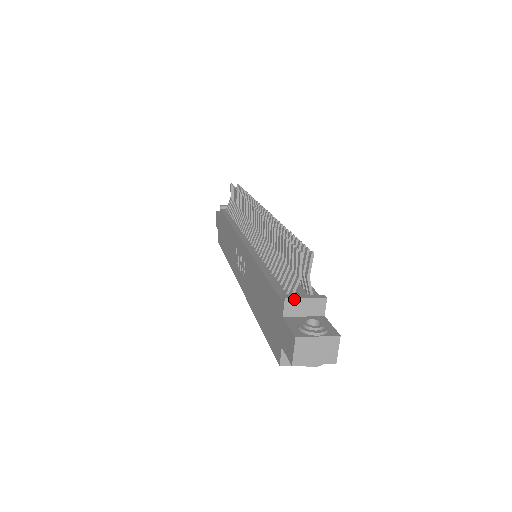
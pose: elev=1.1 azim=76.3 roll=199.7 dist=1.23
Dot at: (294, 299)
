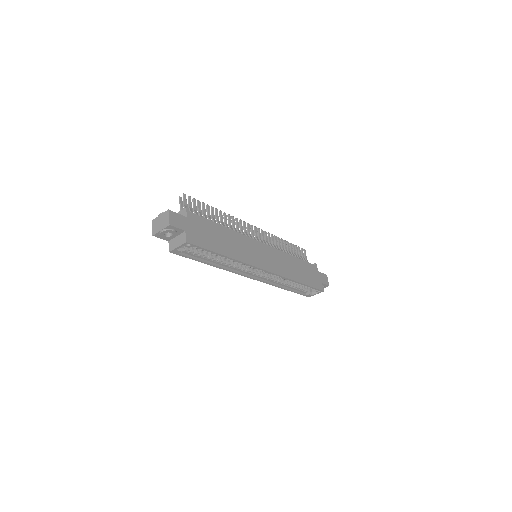
Dot at: occluded
